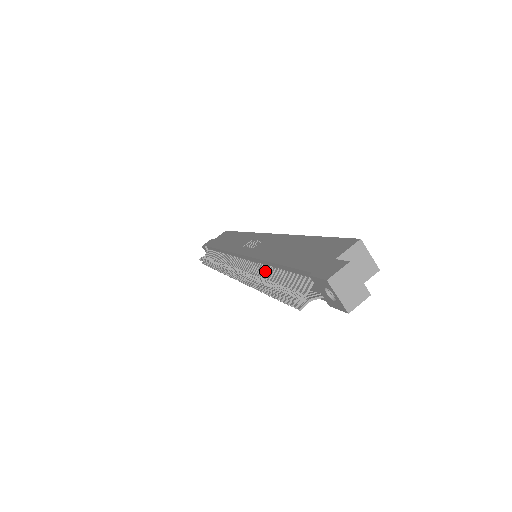
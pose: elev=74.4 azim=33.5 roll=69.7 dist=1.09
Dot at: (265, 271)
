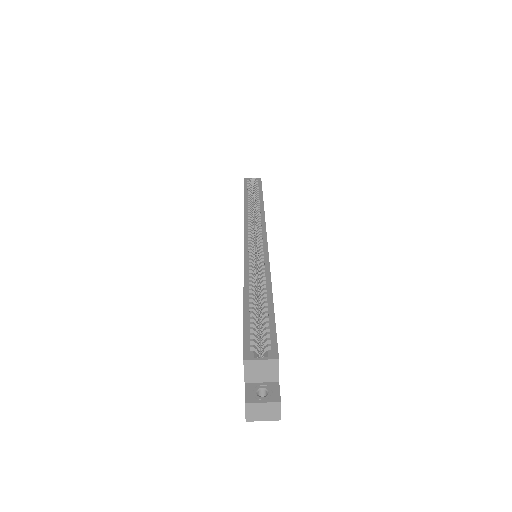
Dot at: occluded
